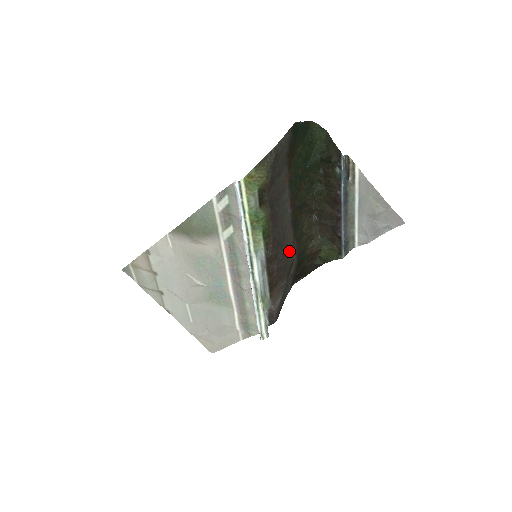
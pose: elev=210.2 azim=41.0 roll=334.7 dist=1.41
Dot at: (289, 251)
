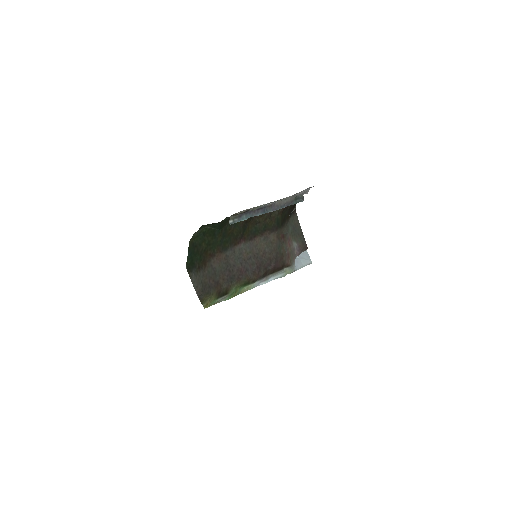
Dot at: (269, 246)
